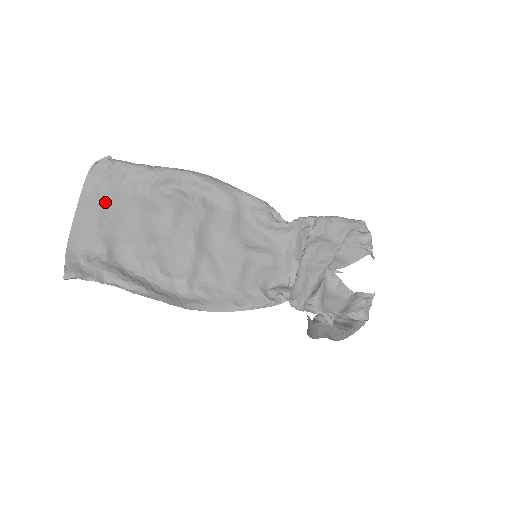
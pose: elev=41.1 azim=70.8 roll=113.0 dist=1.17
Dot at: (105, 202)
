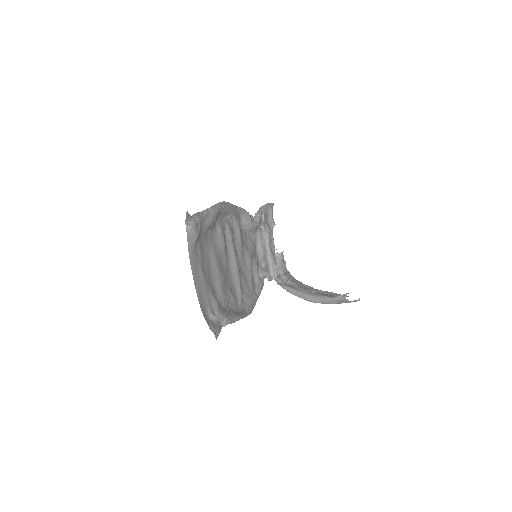
Dot at: (201, 259)
